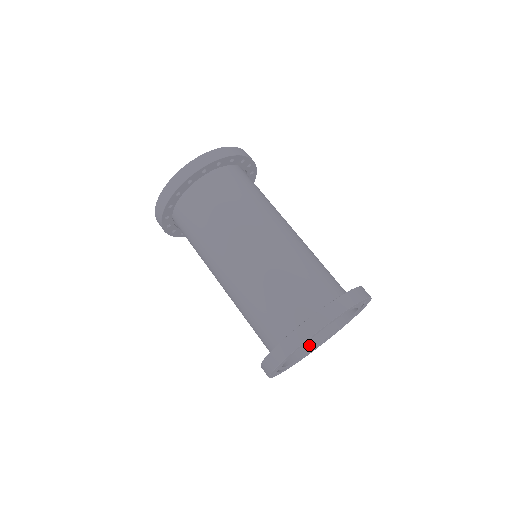
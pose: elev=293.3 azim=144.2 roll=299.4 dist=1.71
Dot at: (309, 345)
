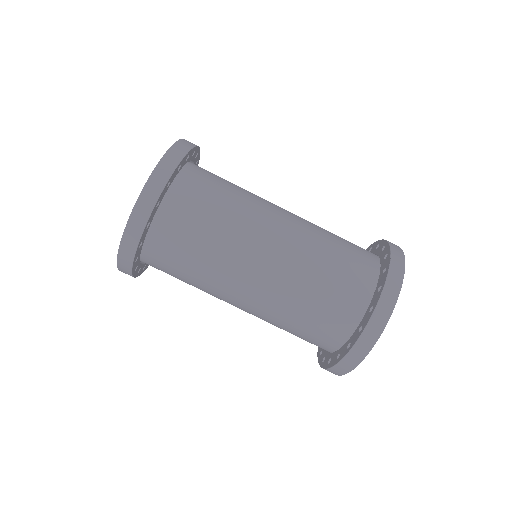
Dot at: occluded
